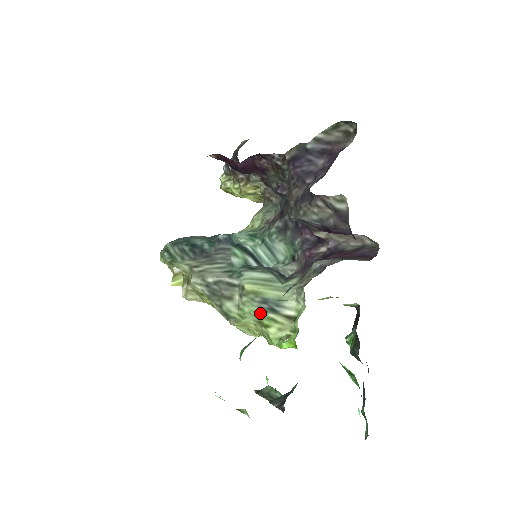
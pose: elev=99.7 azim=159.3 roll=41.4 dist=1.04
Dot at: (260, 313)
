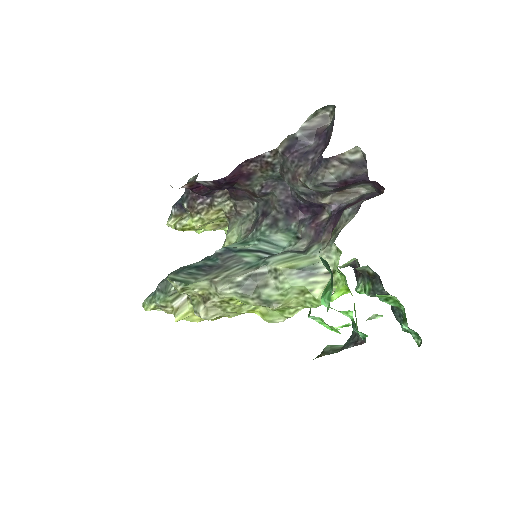
Dot at: (301, 282)
